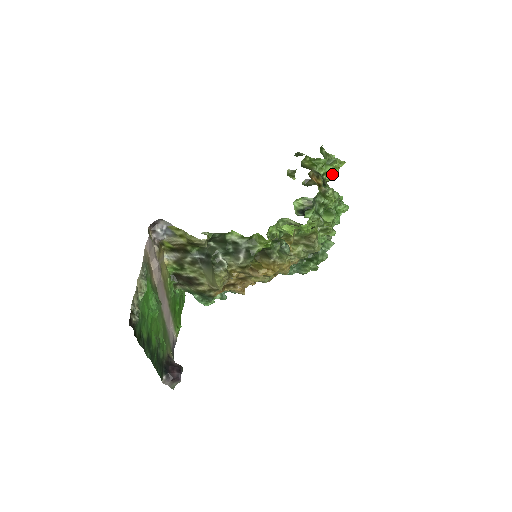
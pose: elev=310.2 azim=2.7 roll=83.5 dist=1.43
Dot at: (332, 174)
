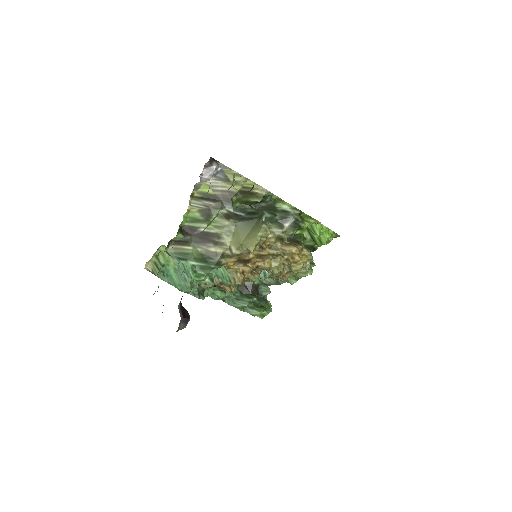
Dot at: occluded
